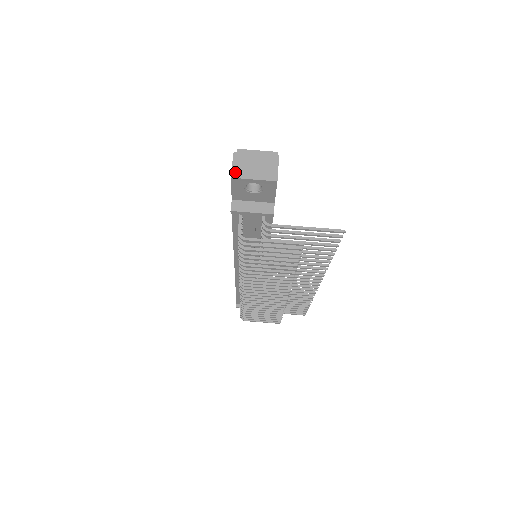
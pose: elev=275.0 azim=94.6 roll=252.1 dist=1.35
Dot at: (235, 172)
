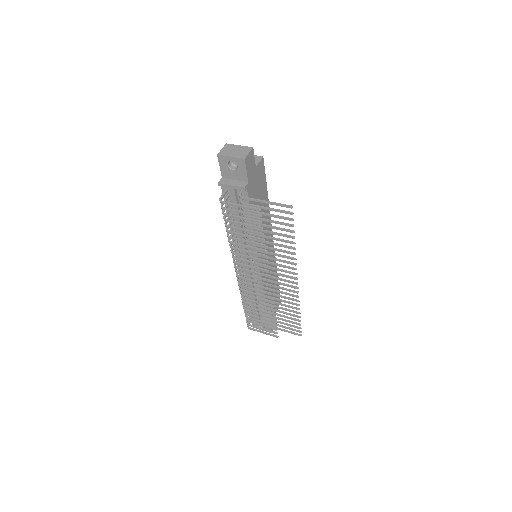
Dot at: (221, 152)
